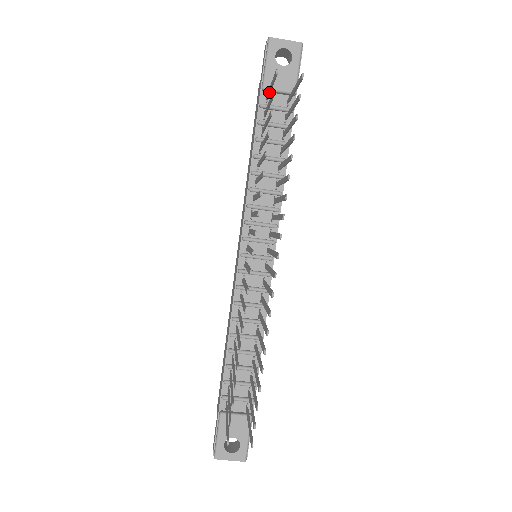
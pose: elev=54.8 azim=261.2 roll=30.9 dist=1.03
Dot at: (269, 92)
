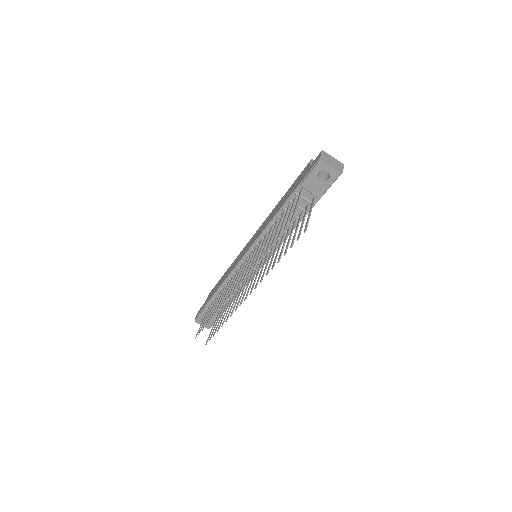
Dot at: (297, 202)
